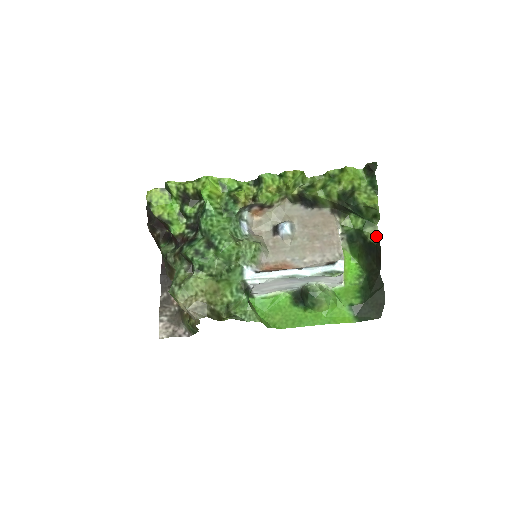
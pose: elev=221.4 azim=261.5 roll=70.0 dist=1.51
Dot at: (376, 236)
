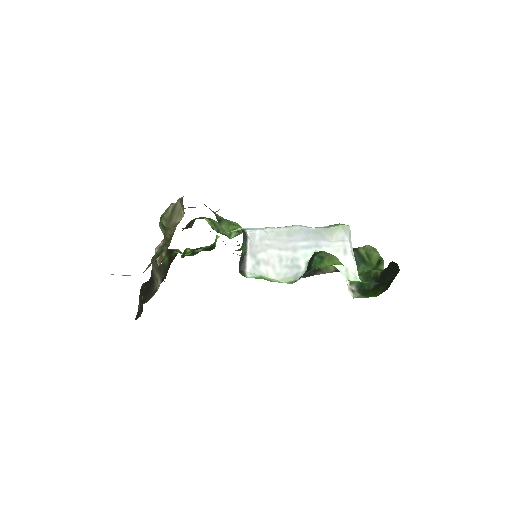
Dot at: occluded
